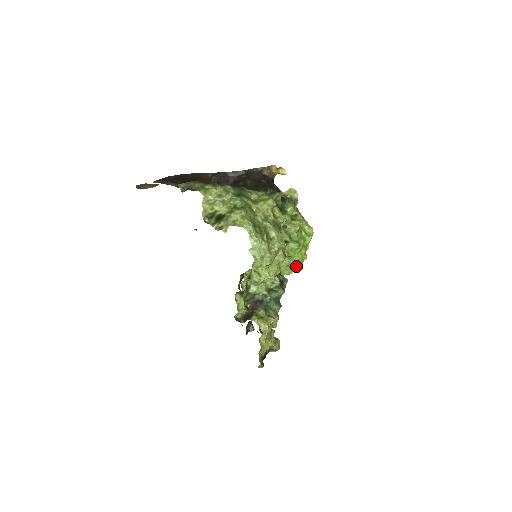
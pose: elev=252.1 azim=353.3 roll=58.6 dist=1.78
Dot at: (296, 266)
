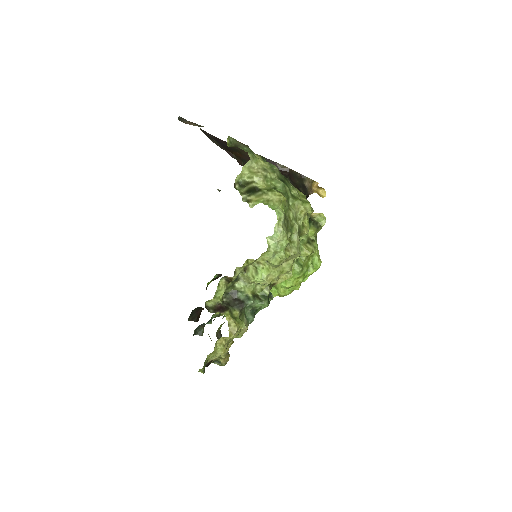
Dot at: (284, 291)
